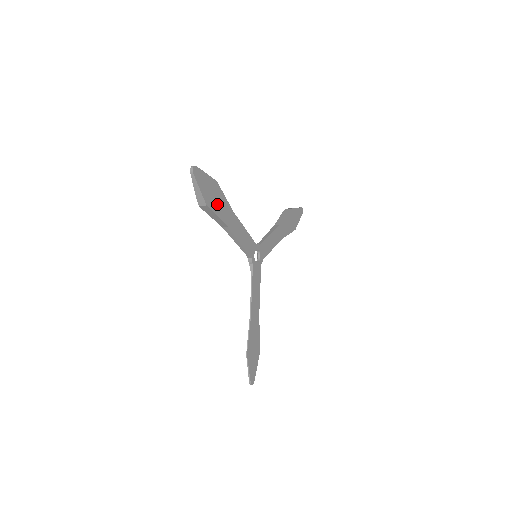
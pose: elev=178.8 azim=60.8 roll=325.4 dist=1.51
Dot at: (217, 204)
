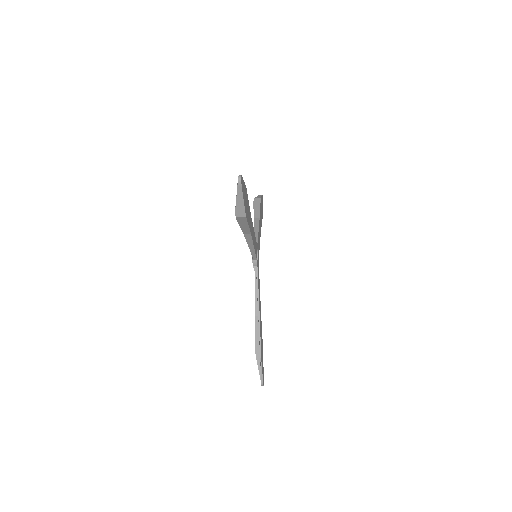
Dot at: (247, 212)
